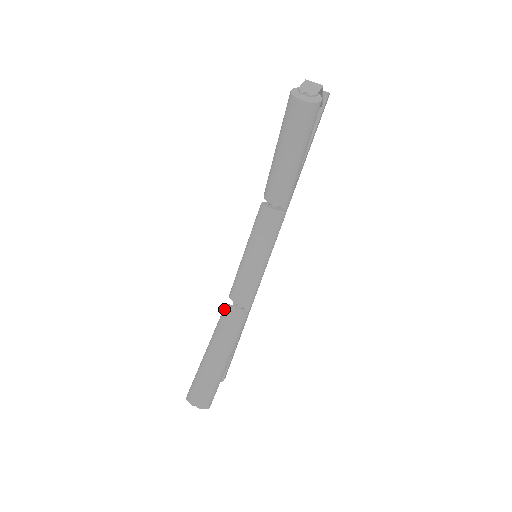
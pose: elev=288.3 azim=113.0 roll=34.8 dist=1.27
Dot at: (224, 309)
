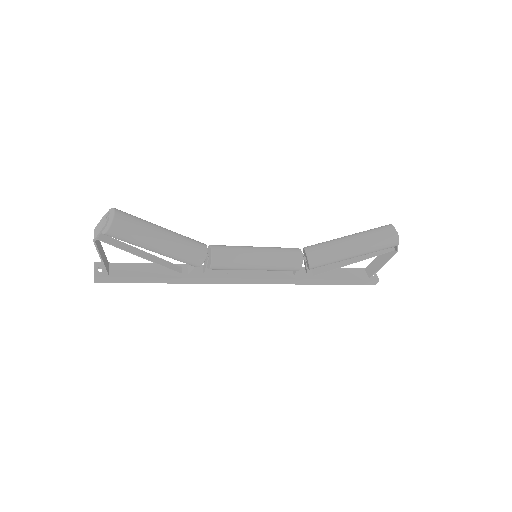
Dot at: occluded
